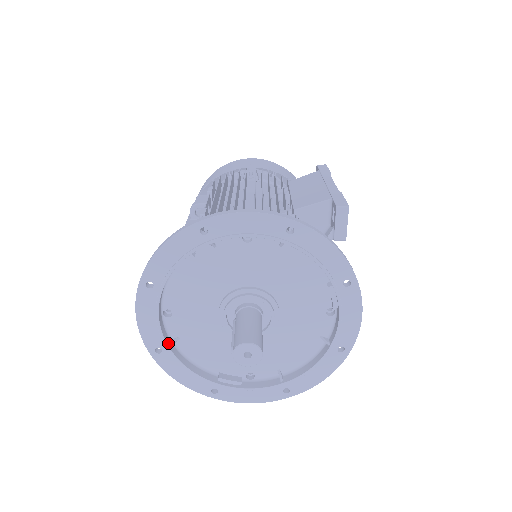
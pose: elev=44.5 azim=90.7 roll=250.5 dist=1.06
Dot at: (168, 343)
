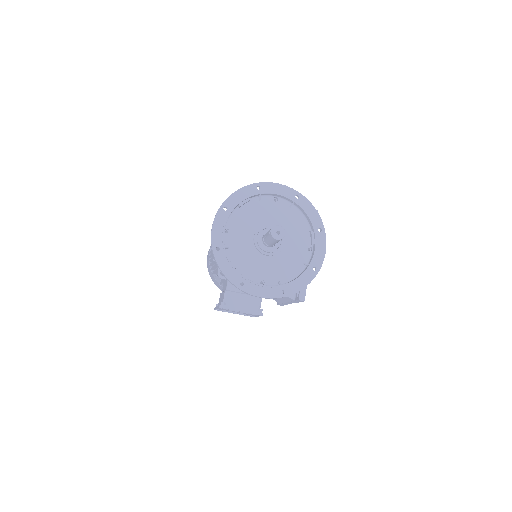
Dot at: (224, 246)
